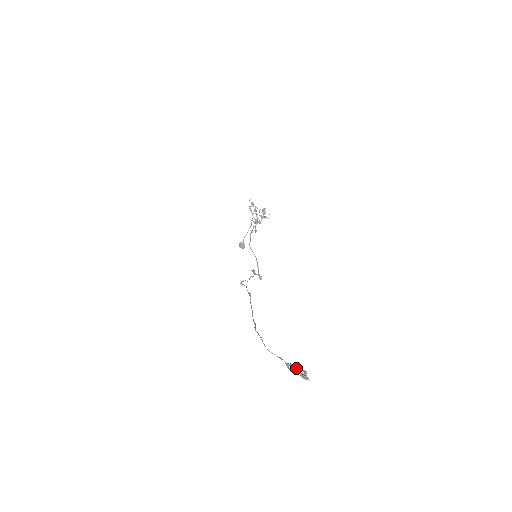
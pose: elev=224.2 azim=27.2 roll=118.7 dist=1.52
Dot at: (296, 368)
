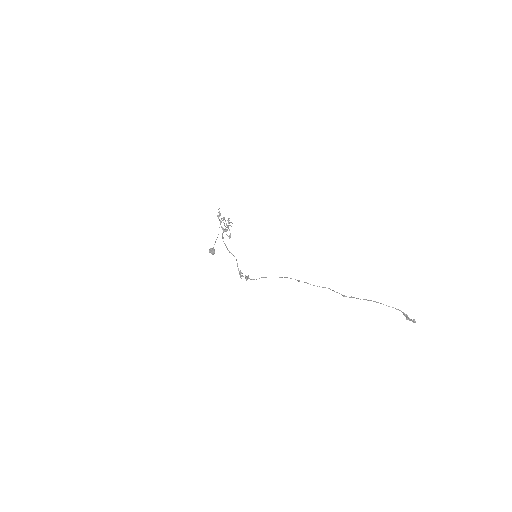
Dot at: (406, 316)
